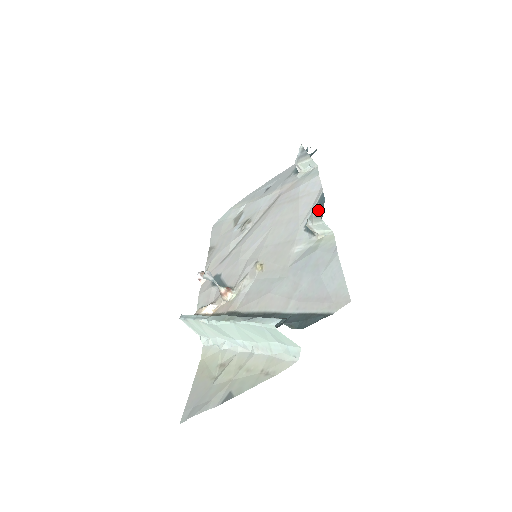
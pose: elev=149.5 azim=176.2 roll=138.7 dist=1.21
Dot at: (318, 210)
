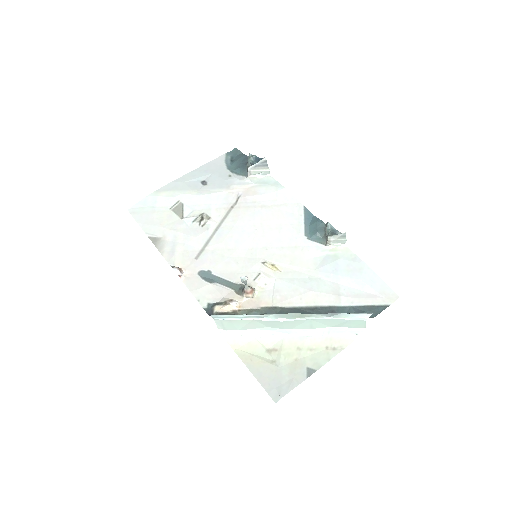
Dot at: (333, 228)
